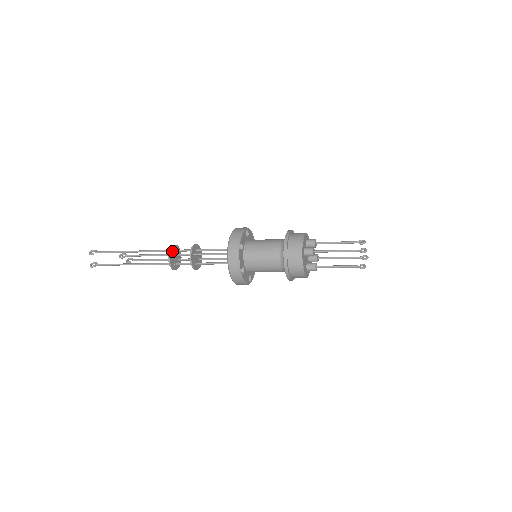
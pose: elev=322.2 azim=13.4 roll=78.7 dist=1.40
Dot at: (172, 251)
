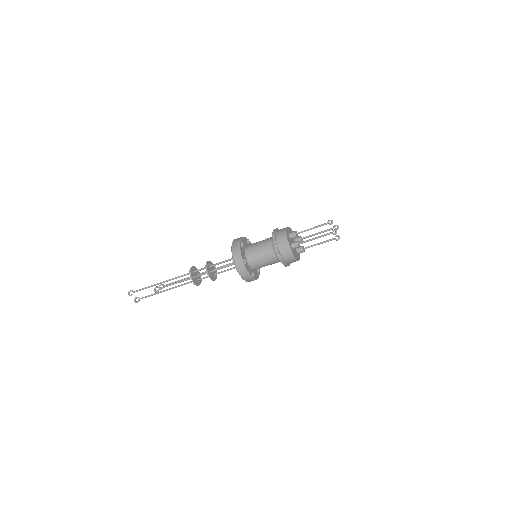
Dot at: (192, 275)
